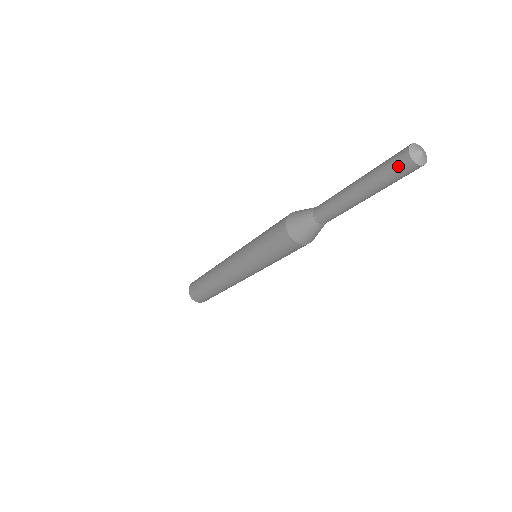
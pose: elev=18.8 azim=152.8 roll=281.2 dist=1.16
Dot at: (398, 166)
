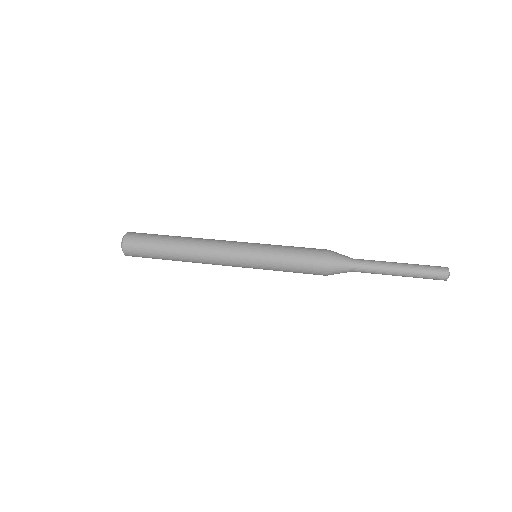
Dot at: (438, 277)
